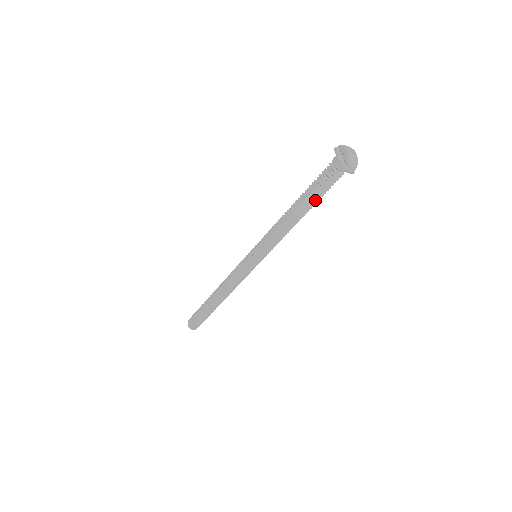
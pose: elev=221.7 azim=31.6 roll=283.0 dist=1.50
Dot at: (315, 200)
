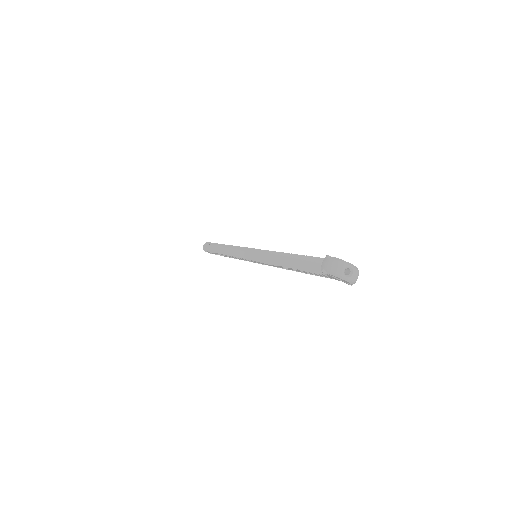
Dot at: occluded
